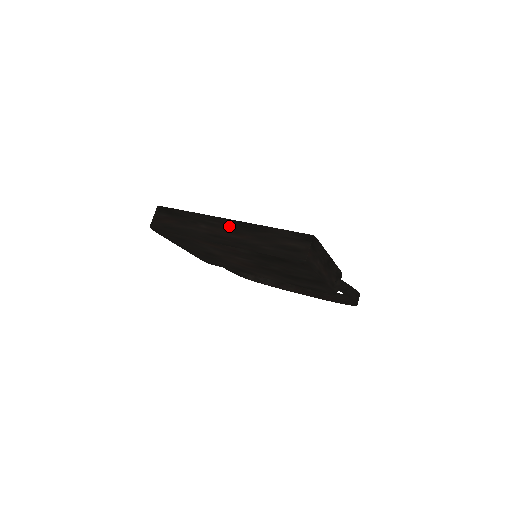
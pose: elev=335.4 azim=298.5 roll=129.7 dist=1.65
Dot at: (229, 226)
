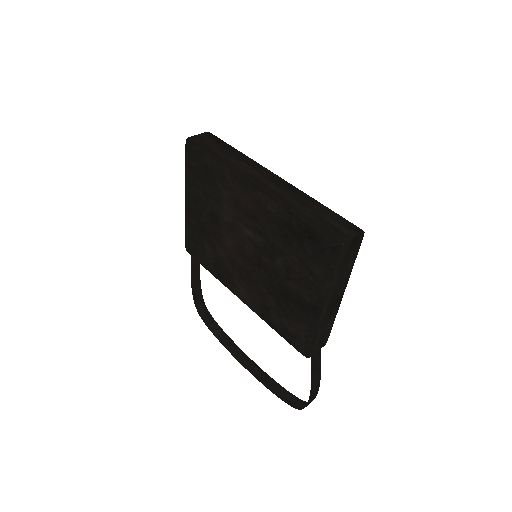
Dot at: (274, 179)
